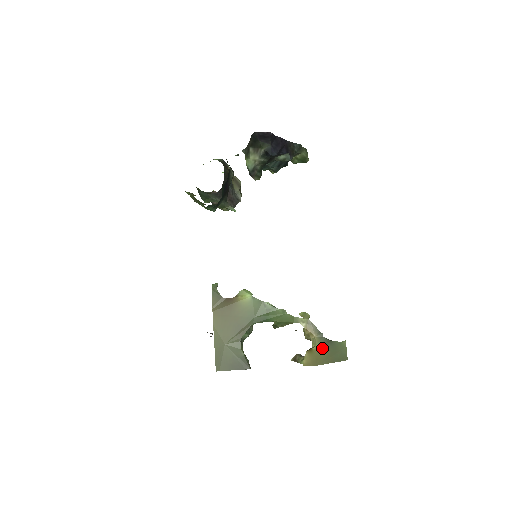
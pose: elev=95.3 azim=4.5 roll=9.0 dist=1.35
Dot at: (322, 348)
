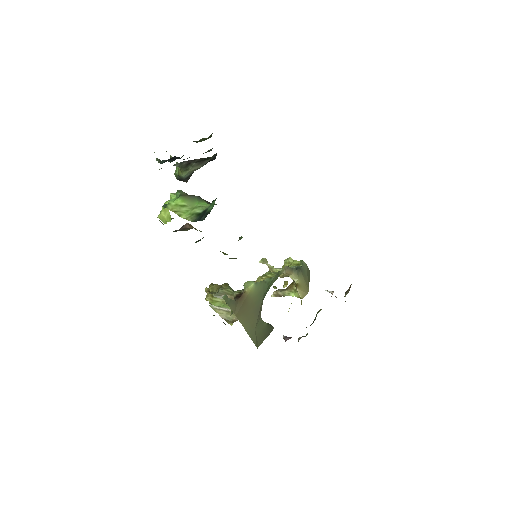
Dot at: (302, 278)
